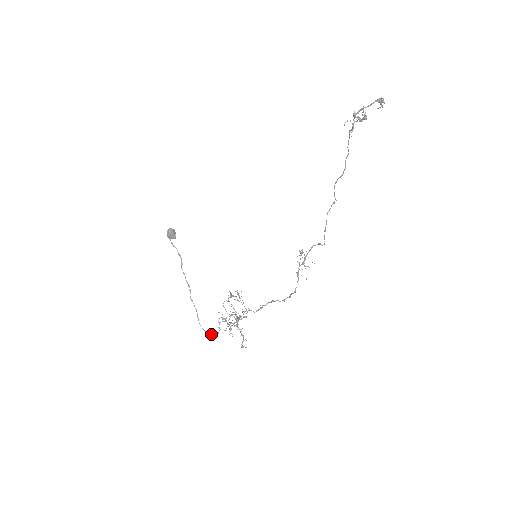
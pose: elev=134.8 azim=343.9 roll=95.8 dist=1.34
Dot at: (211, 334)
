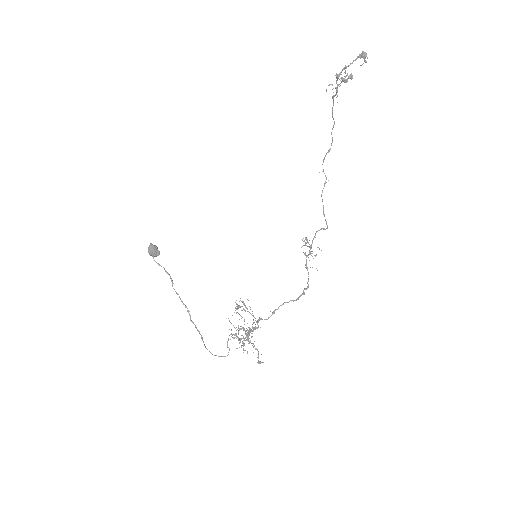
Dot at: (220, 356)
